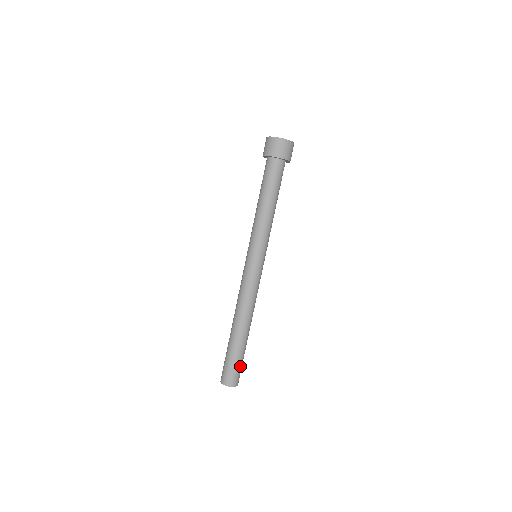
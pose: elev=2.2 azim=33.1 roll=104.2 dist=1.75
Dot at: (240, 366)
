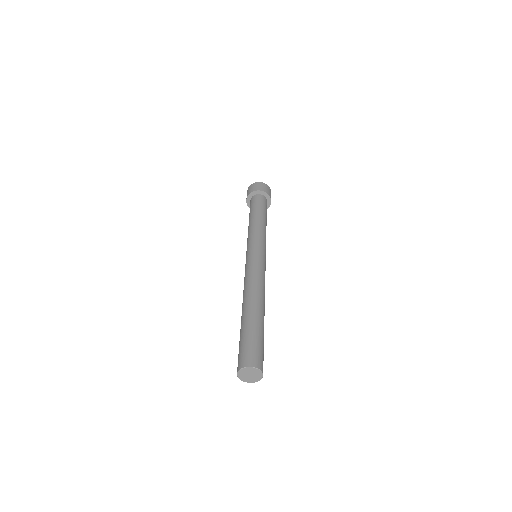
Dot at: (259, 345)
